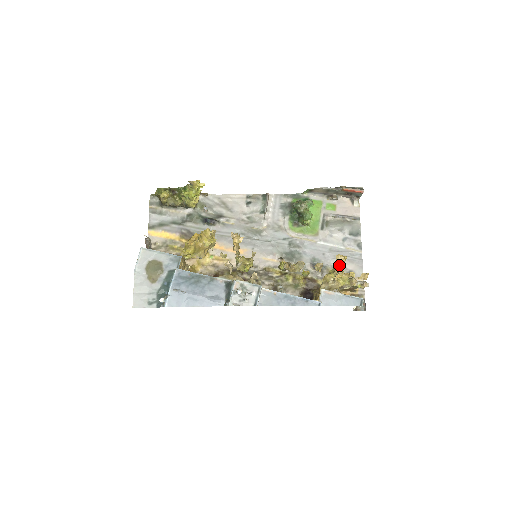
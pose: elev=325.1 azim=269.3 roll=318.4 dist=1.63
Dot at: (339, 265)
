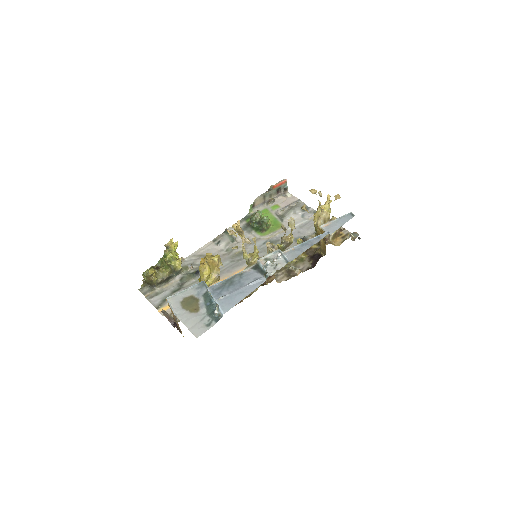
Dot at: occluded
